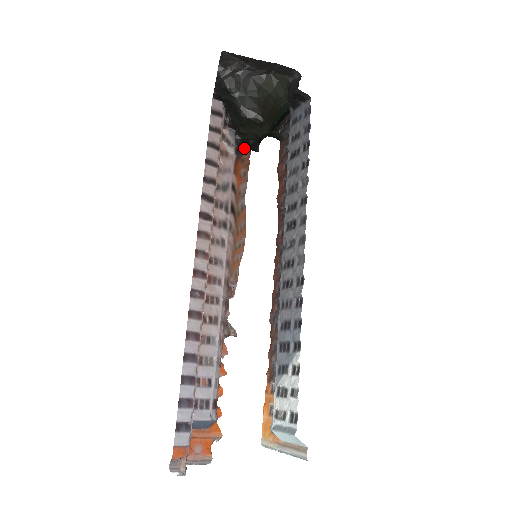
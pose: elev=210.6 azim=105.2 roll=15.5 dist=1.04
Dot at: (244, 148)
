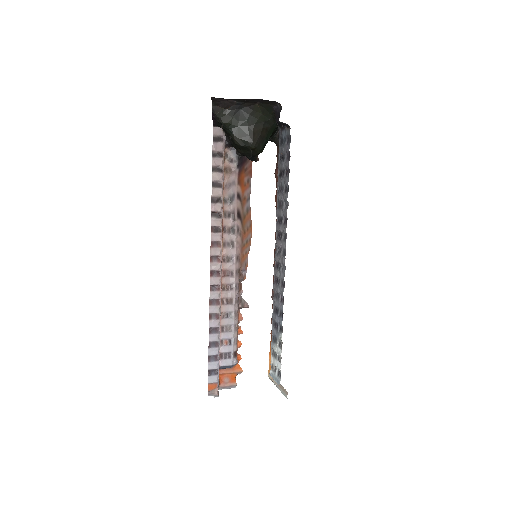
Dot at: (246, 159)
